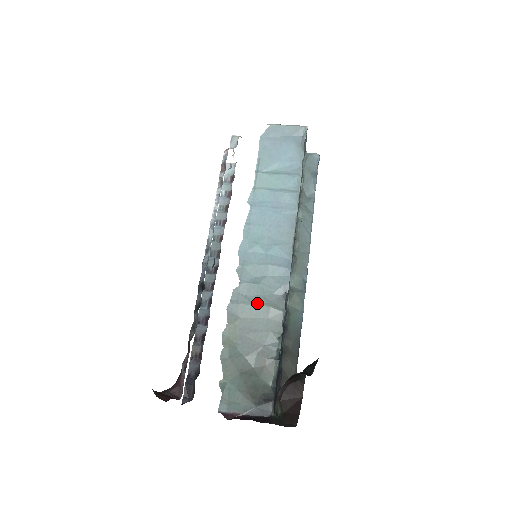
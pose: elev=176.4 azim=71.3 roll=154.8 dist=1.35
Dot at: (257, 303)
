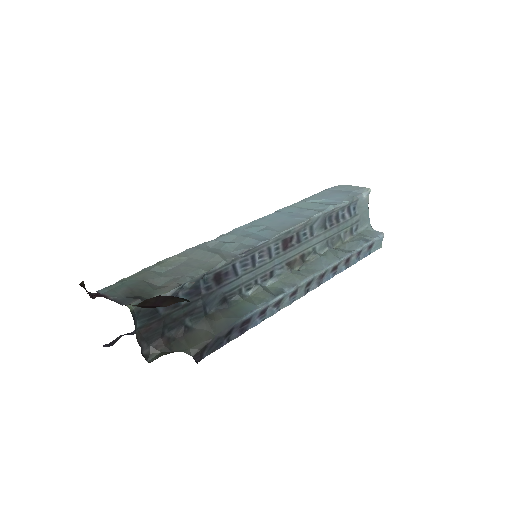
Dot at: (211, 251)
